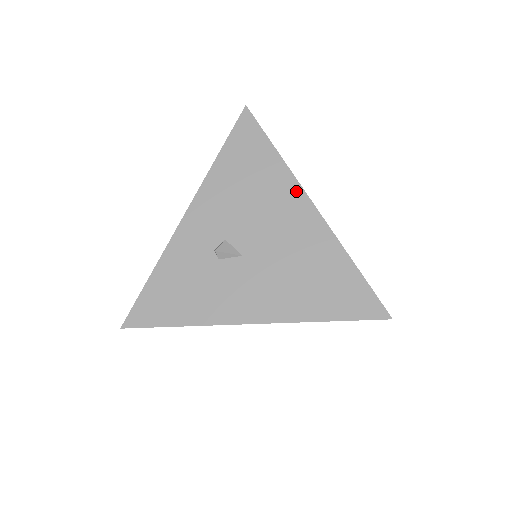
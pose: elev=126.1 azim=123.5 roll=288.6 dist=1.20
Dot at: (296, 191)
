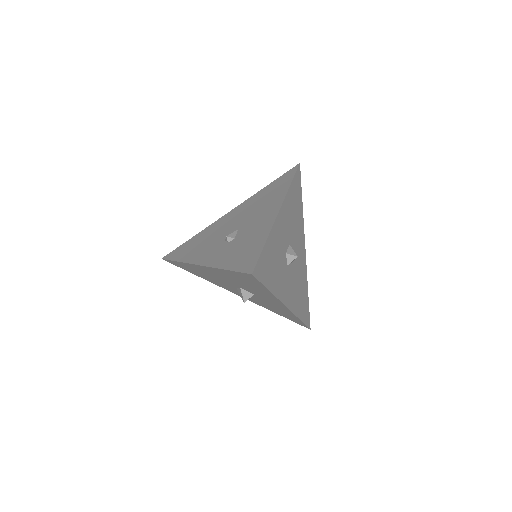
Dot at: (218, 221)
